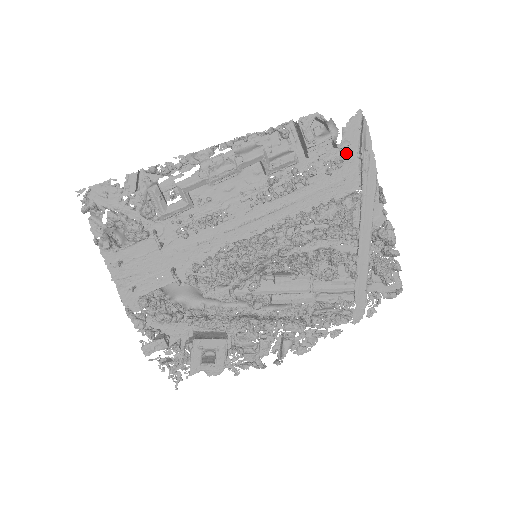
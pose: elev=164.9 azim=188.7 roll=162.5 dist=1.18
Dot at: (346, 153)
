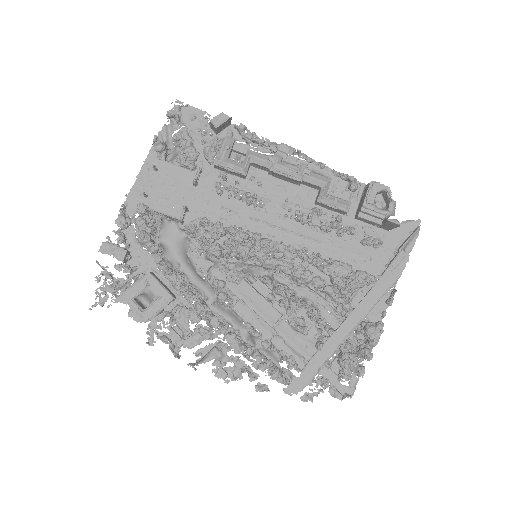
Dot at: (387, 242)
